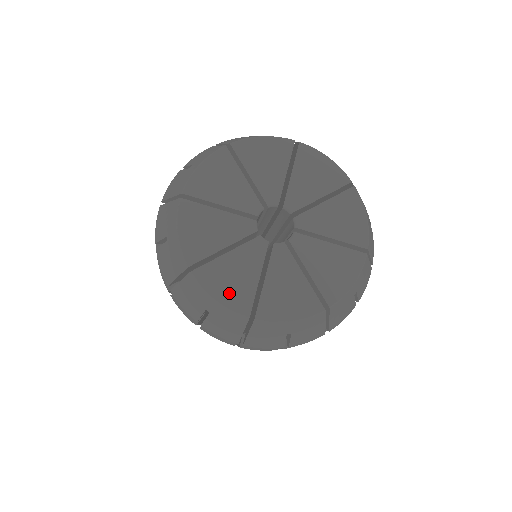
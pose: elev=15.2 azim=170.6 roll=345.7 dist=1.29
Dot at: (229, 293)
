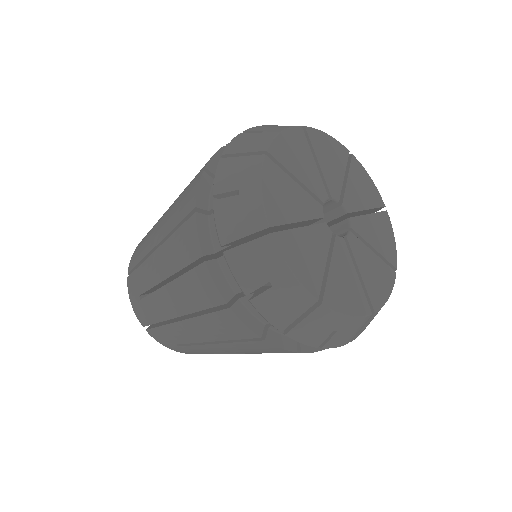
Dot at: (352, 303)
